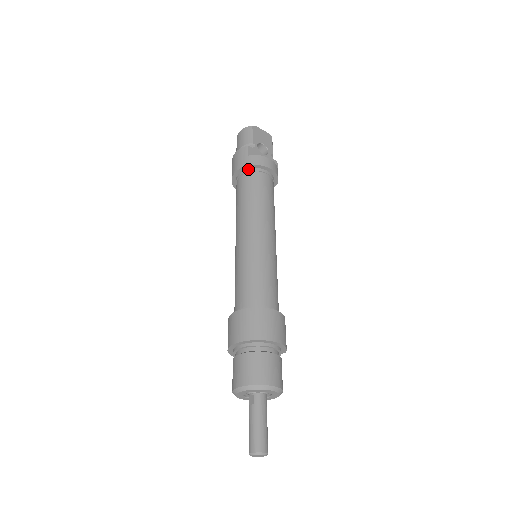
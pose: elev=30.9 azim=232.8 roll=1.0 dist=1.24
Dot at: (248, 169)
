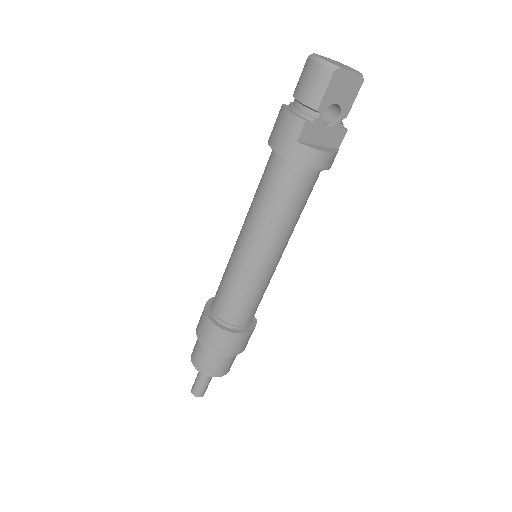
Dot at: (289, 159)
